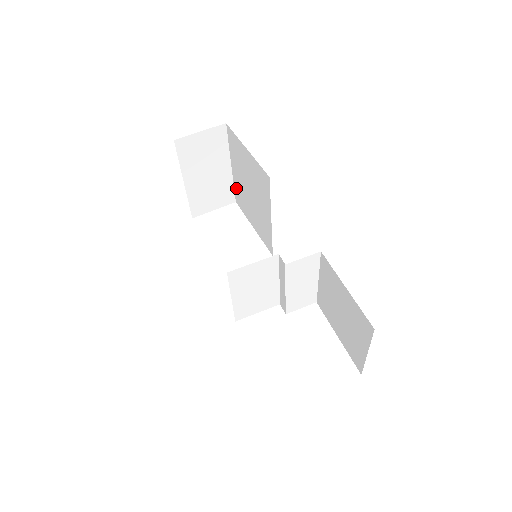
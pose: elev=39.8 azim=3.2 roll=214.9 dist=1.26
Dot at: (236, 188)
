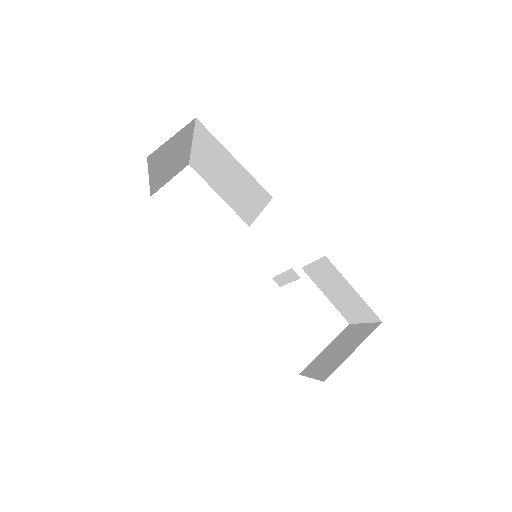
Dot at: (195, 159)
